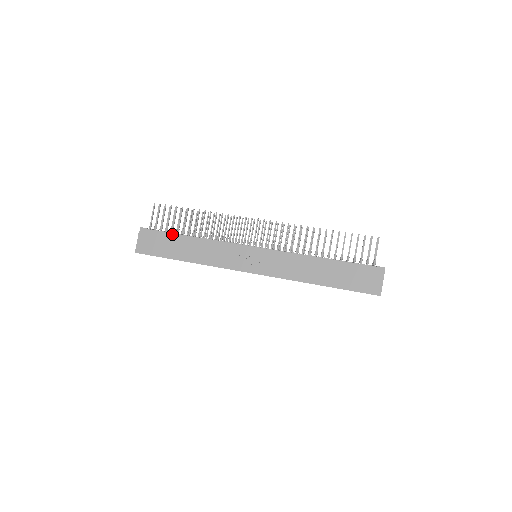
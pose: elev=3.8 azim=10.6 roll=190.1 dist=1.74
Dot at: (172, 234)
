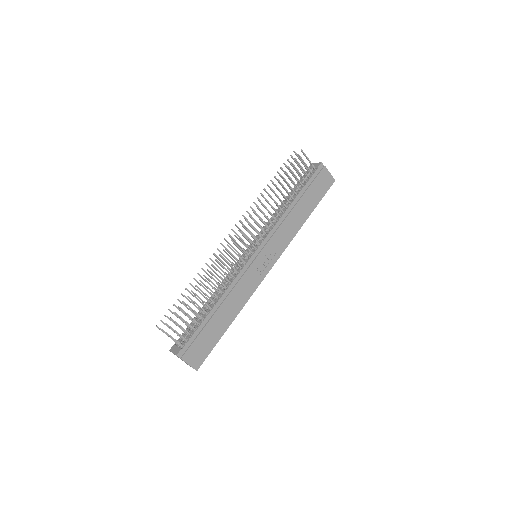
Dot at: (202, 325)
